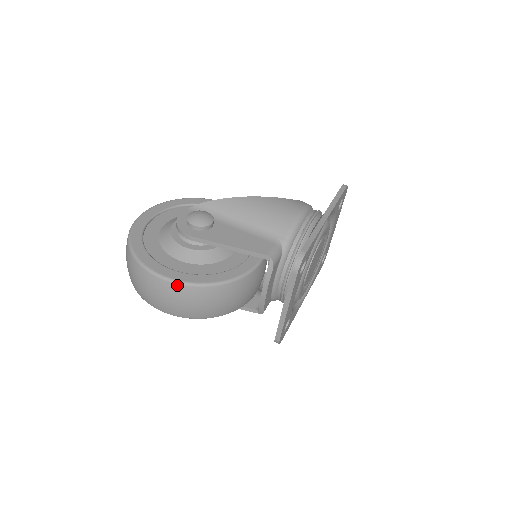
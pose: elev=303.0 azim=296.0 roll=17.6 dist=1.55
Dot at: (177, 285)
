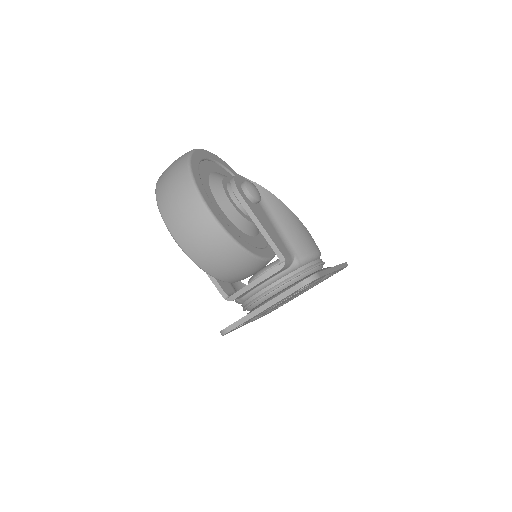
Dot at: (210, 217)
